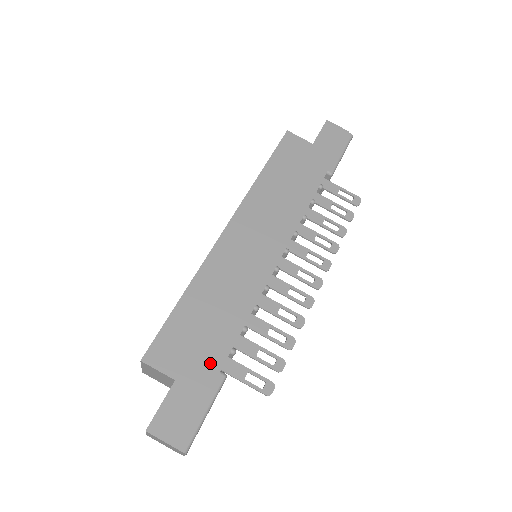
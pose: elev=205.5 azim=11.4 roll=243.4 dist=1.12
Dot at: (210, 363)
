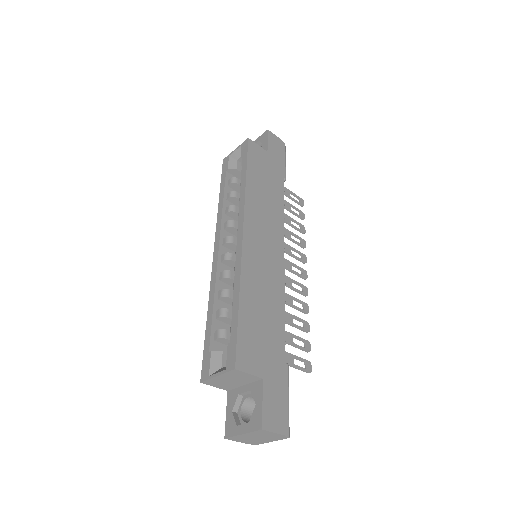
Dot at: (278, 357)
